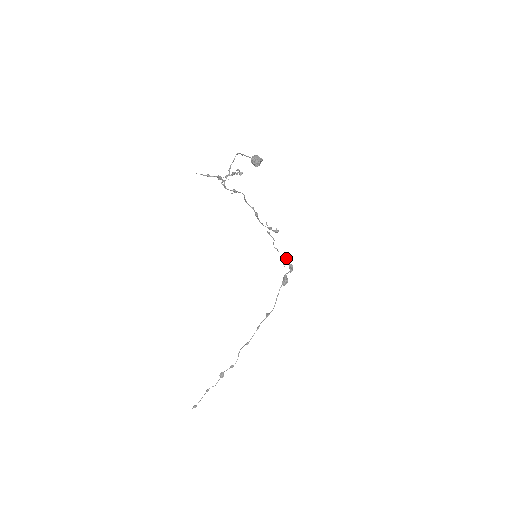
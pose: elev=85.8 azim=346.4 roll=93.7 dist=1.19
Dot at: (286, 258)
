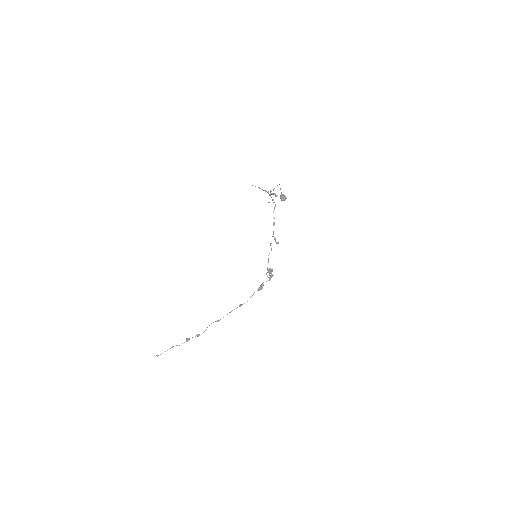
Dot at: (270, 270)
